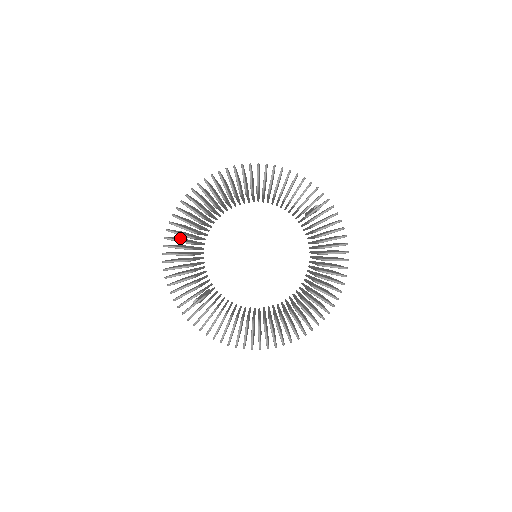
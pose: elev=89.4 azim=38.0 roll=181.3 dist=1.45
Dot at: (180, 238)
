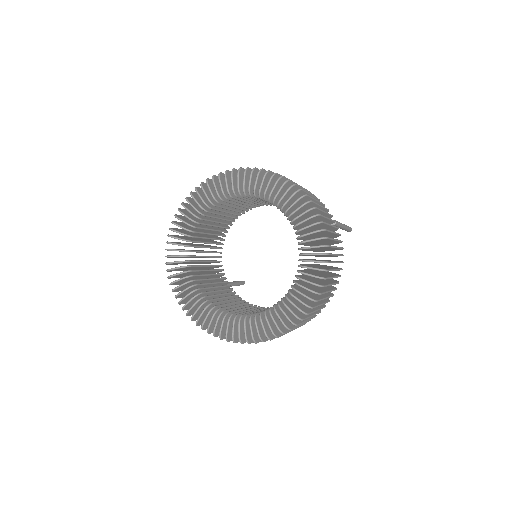
Dot at: occluded
